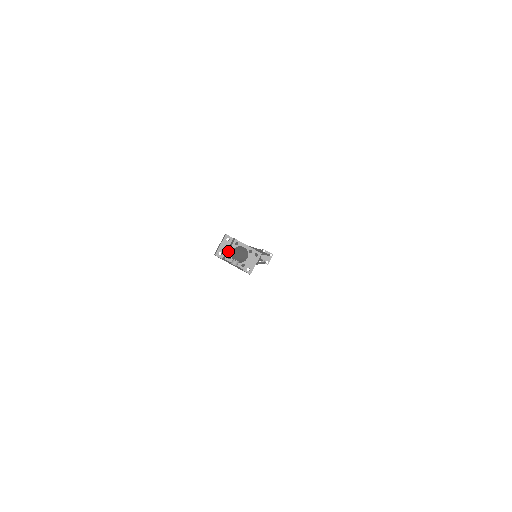
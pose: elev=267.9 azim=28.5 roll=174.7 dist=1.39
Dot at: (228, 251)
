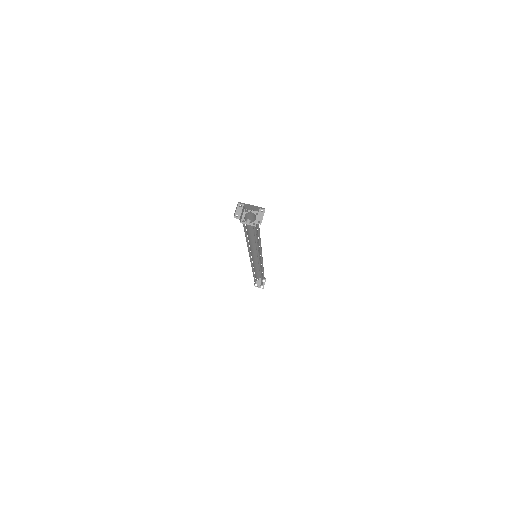
Dot at: (241, 217)
